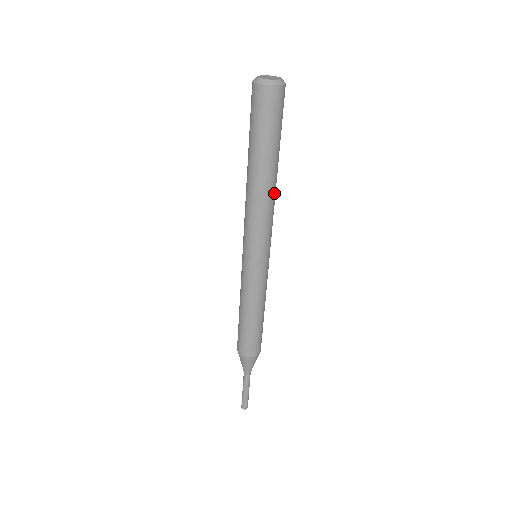
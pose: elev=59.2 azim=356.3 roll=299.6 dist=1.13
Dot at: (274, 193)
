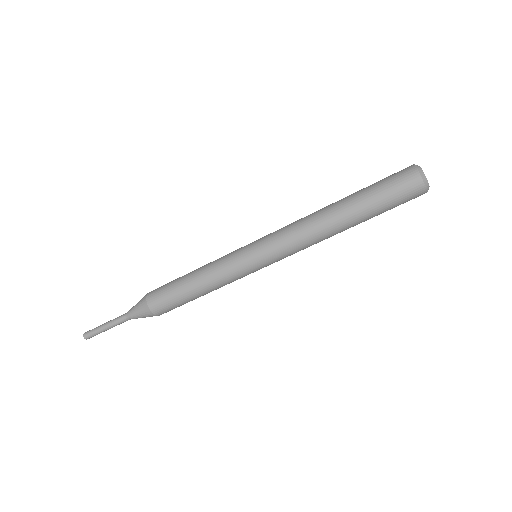
Dot at: (324, 233)
